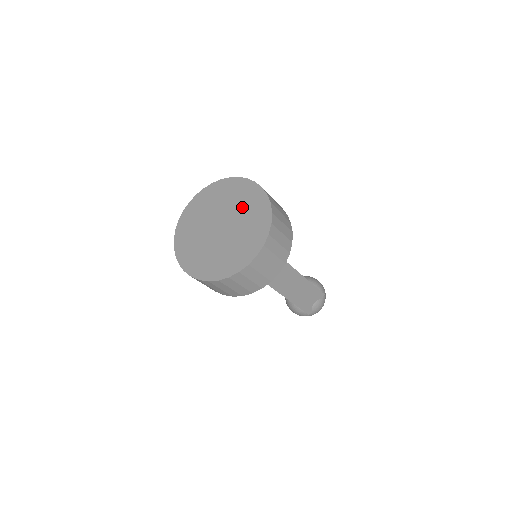
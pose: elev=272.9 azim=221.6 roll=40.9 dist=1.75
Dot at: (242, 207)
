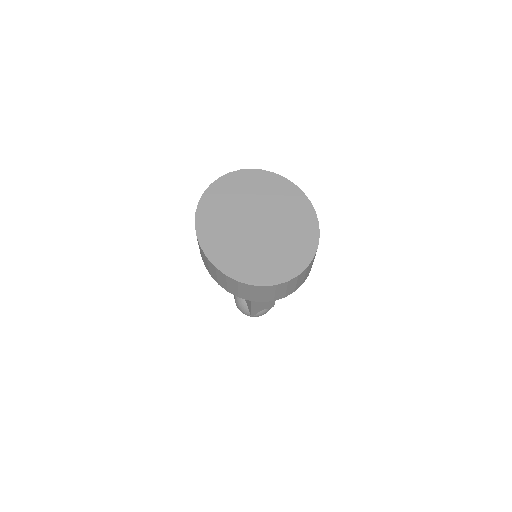
Dot at: (289, 220)
